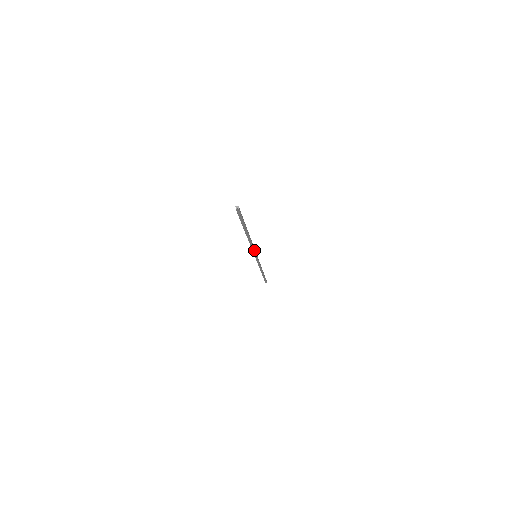
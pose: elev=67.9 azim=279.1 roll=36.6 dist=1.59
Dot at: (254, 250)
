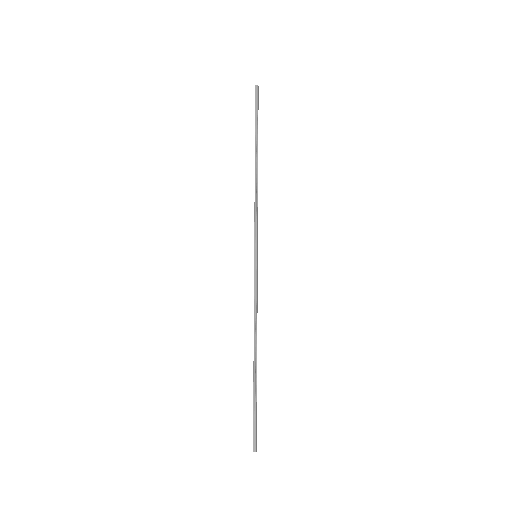
Dot at: (257, 290)
